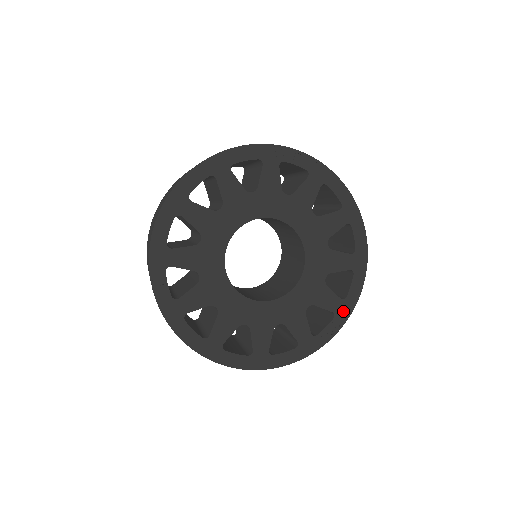
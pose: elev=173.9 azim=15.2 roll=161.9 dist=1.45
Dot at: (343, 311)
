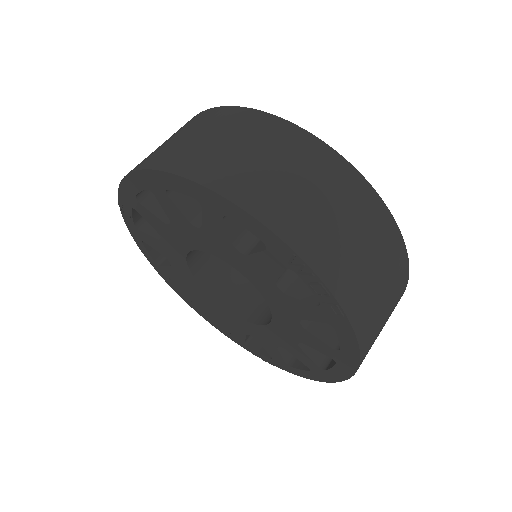
Dot at: (282, 365)
